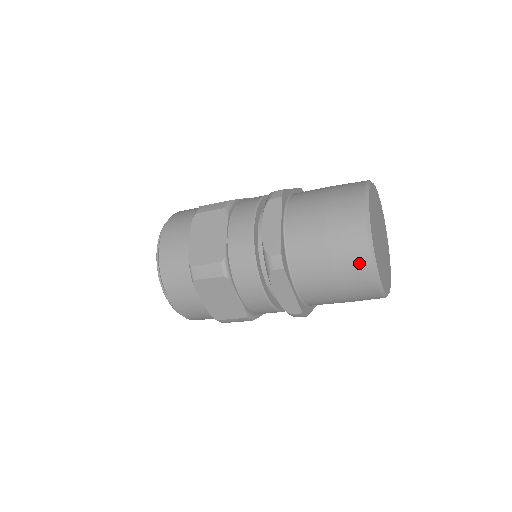
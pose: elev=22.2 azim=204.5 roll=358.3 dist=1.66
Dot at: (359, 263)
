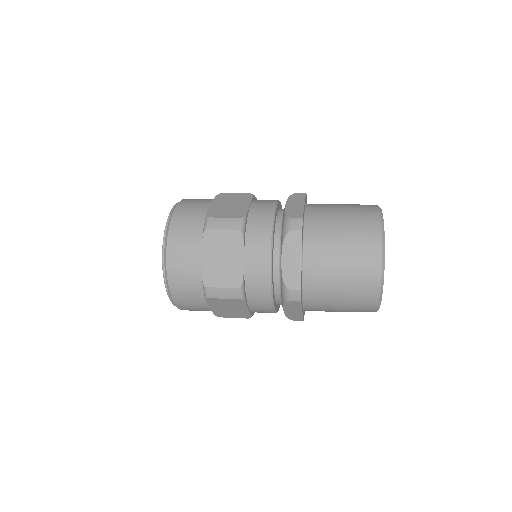
Dot at: (367, 300)
